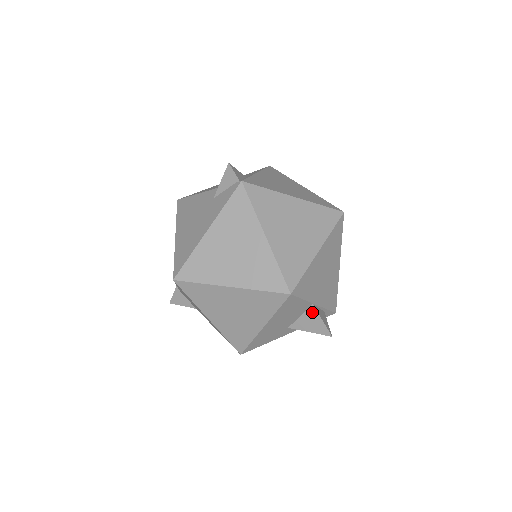
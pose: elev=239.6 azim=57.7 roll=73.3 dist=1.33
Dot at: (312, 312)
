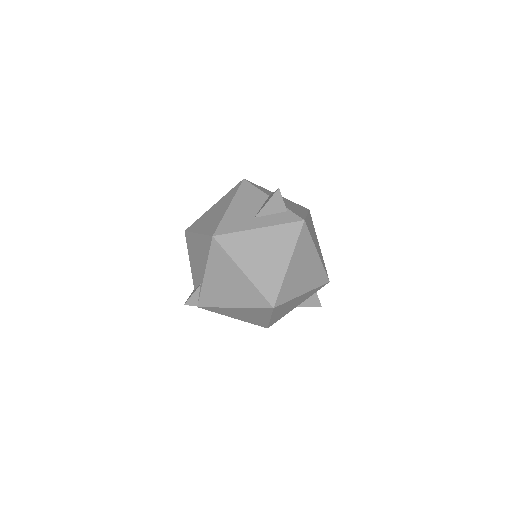
Dot at: (268, 198)
